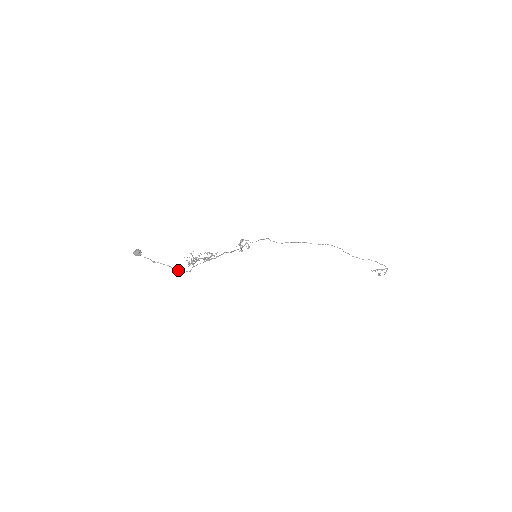
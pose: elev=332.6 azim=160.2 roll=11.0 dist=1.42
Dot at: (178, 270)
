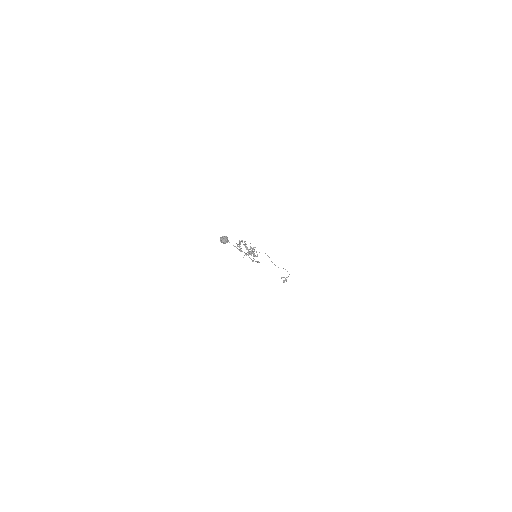
Dot at: (253, 260)
